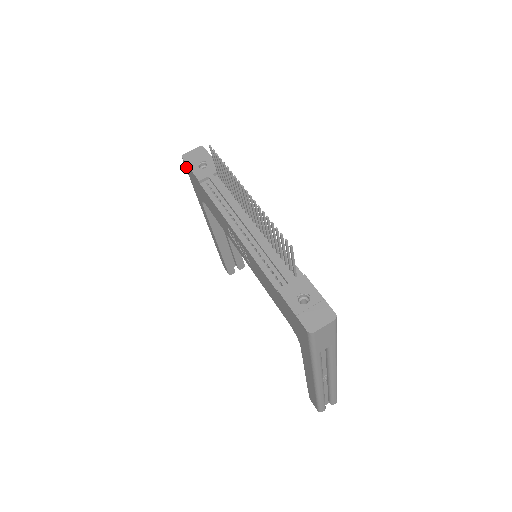
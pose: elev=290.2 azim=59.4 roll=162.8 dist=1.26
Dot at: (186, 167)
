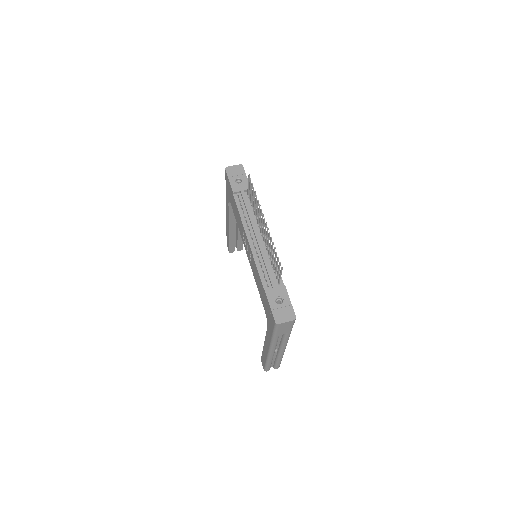
Dot at: (226, 176)
